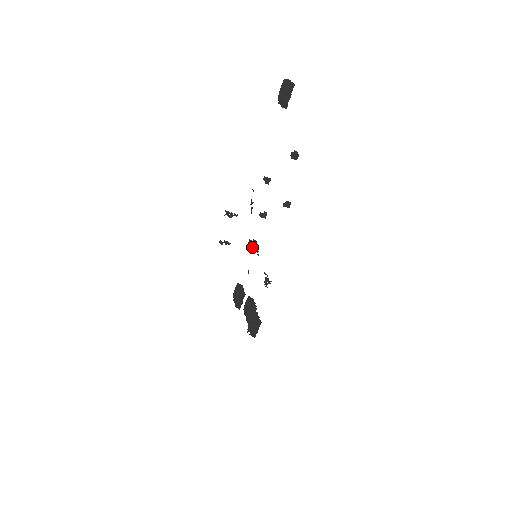
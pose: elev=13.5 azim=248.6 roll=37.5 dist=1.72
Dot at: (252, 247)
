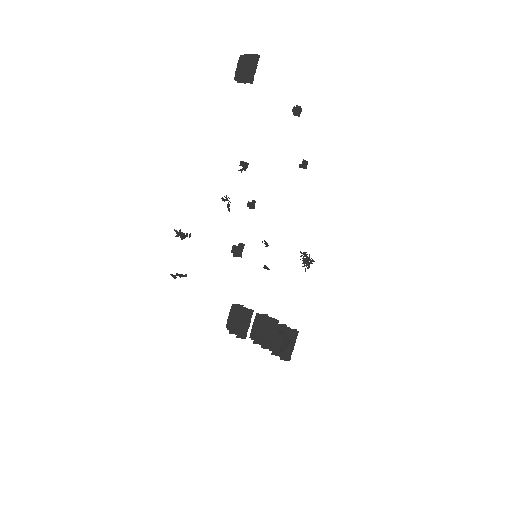
Dot at: (237, 255)
